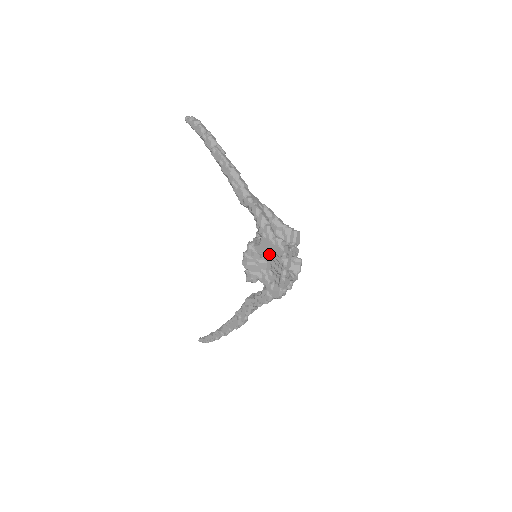
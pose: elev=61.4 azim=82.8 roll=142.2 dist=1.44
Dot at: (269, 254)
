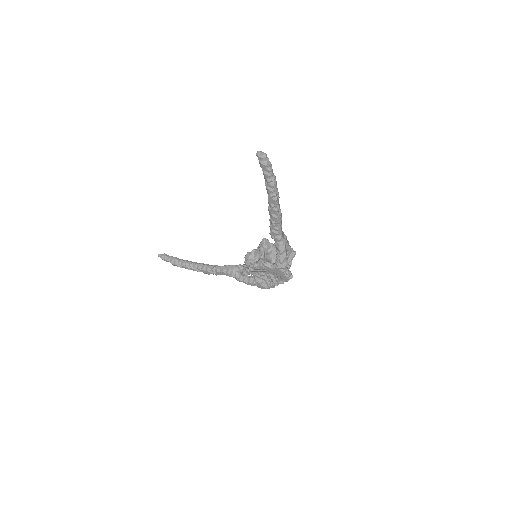
Dot at: (274, 273)
